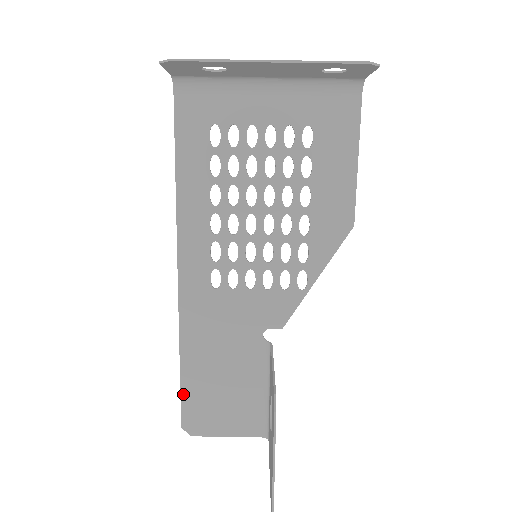
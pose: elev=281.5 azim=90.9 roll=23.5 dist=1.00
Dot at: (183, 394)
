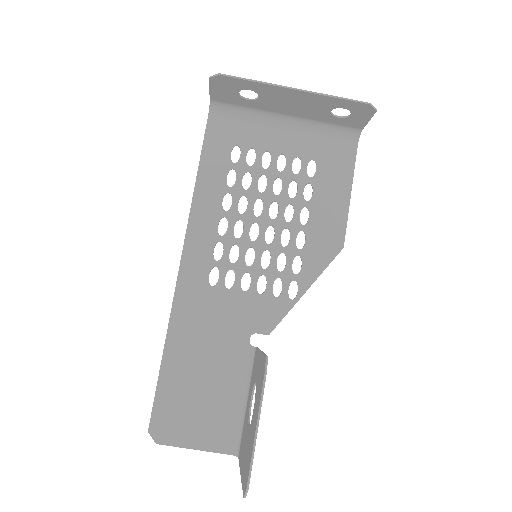
Dot at: (158, 392)
